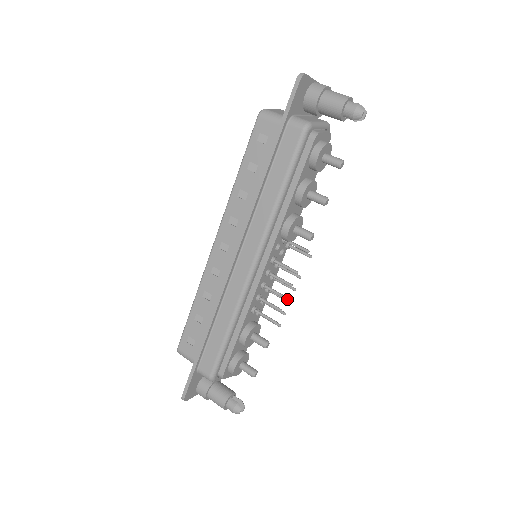
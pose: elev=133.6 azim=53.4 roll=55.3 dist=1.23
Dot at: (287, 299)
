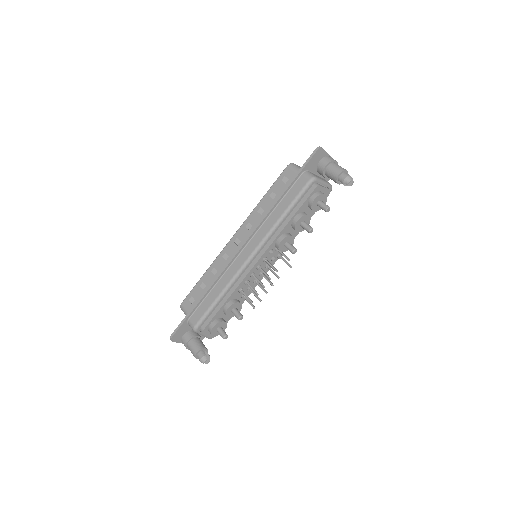
Dot at: (265, 290)
